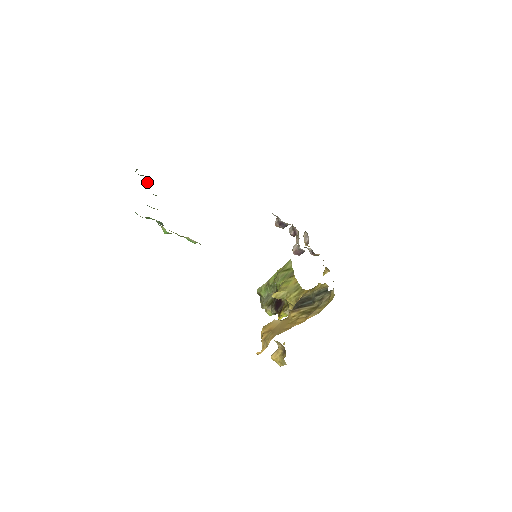
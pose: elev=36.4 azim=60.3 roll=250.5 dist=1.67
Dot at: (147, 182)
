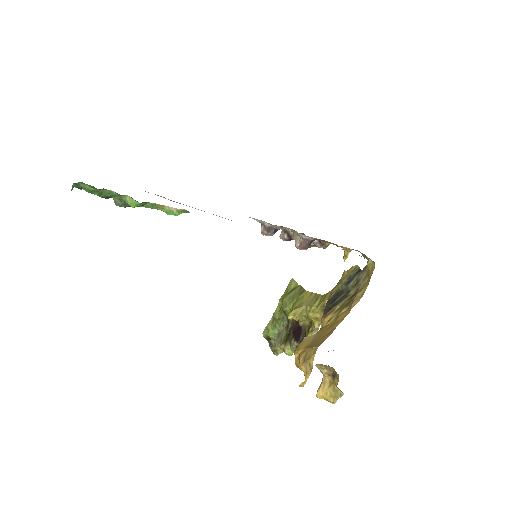
Dot at: occluded
